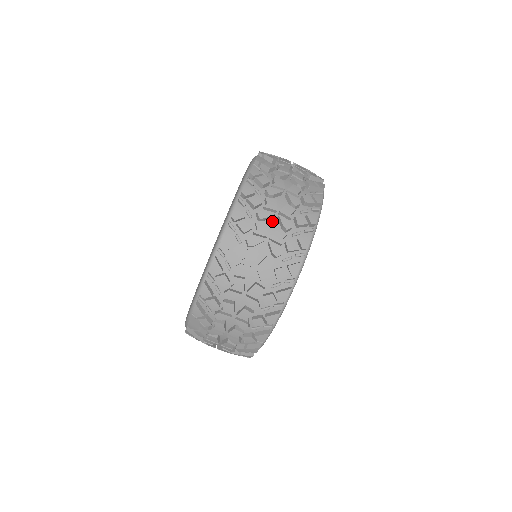
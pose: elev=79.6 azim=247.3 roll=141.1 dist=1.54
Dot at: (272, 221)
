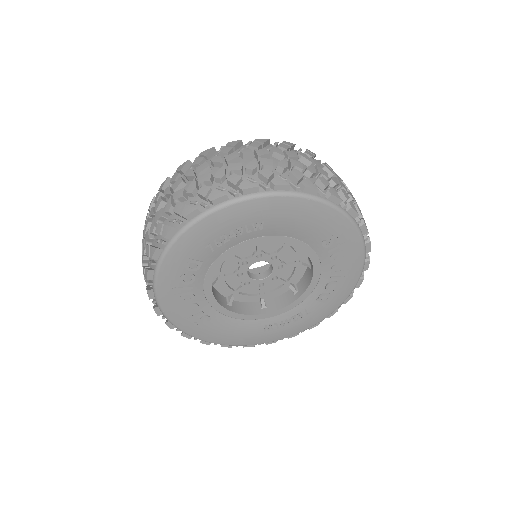
Dot at: (248, 162)
